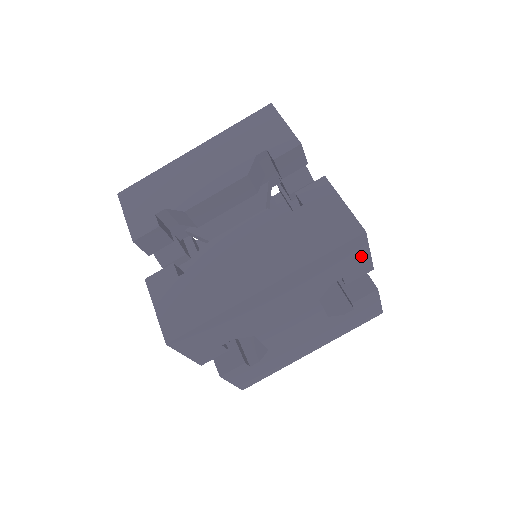
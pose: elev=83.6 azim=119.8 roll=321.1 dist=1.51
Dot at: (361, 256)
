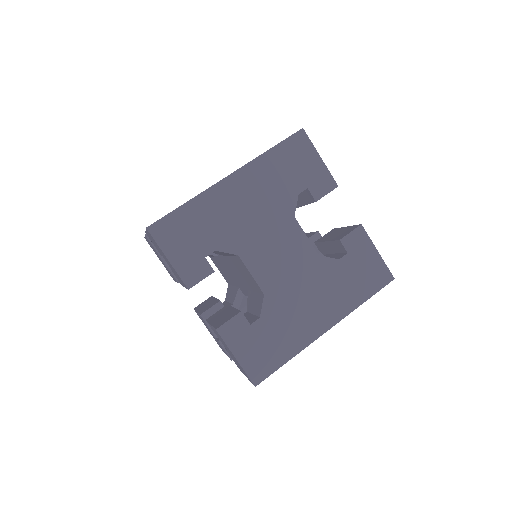
Dot at: (314, 161)
